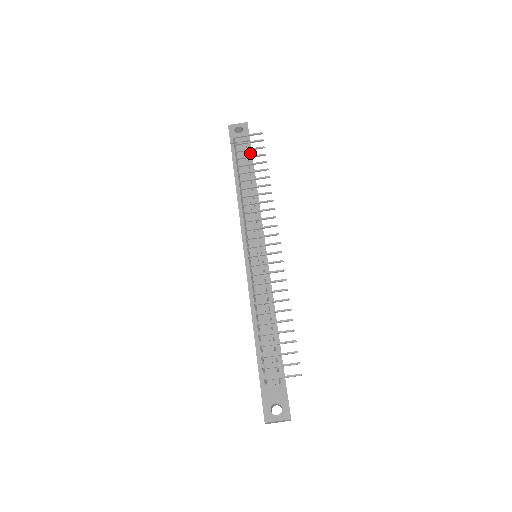
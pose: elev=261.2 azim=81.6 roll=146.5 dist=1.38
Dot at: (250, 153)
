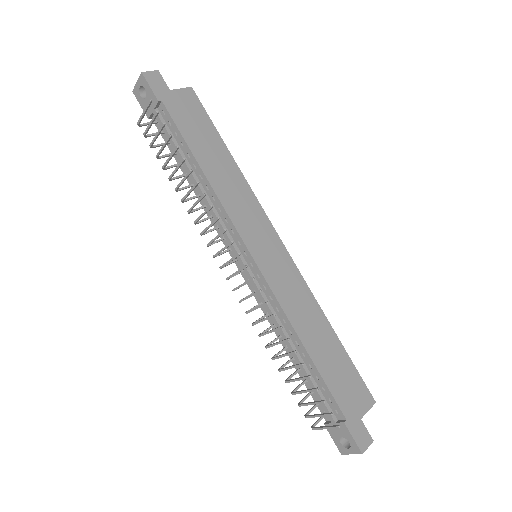
Dot at: (171, 120)
